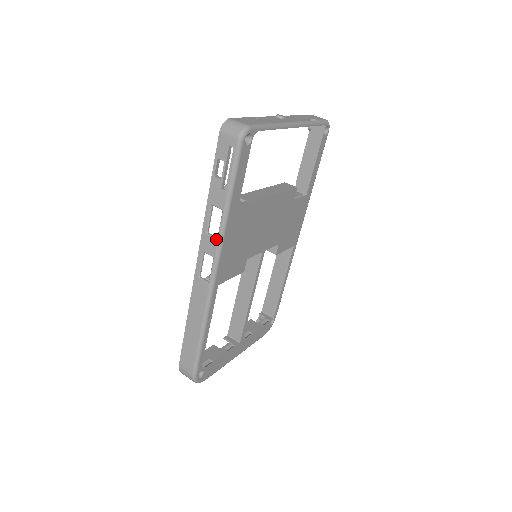
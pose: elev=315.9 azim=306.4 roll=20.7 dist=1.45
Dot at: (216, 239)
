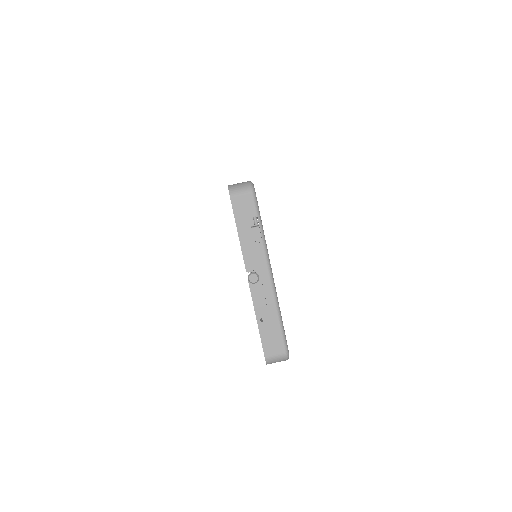
Dot at: occluded
